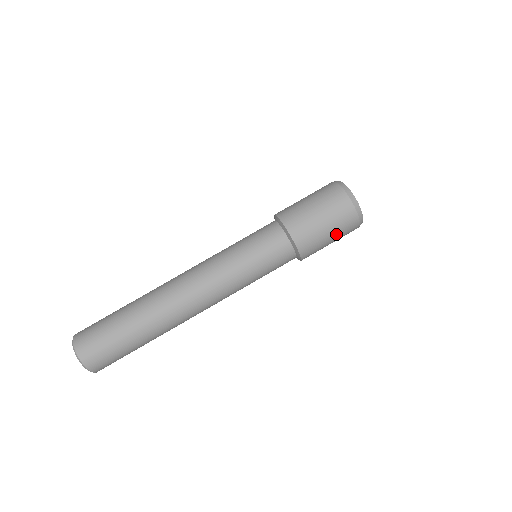
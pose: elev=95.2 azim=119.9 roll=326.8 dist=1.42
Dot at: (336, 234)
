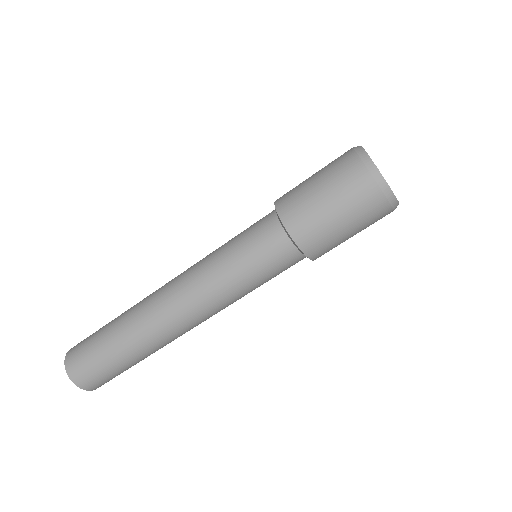
Dot at: (353, 221)
